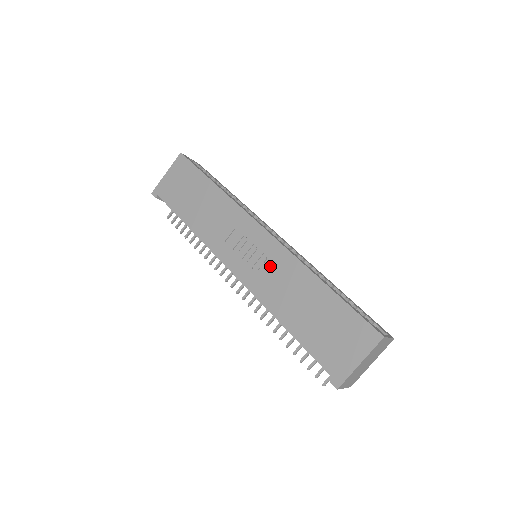
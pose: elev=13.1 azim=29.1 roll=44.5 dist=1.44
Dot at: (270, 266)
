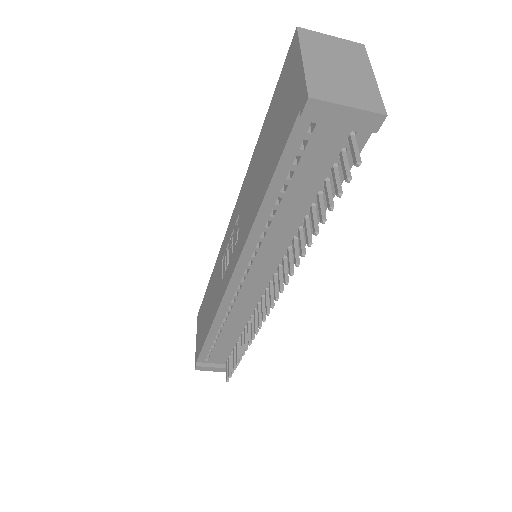
Dot at: (239, 218)
